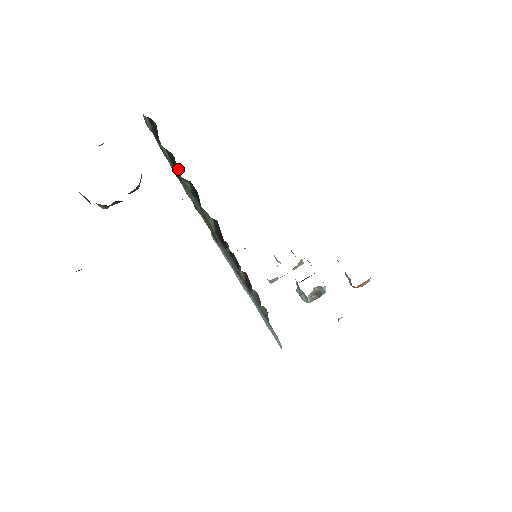
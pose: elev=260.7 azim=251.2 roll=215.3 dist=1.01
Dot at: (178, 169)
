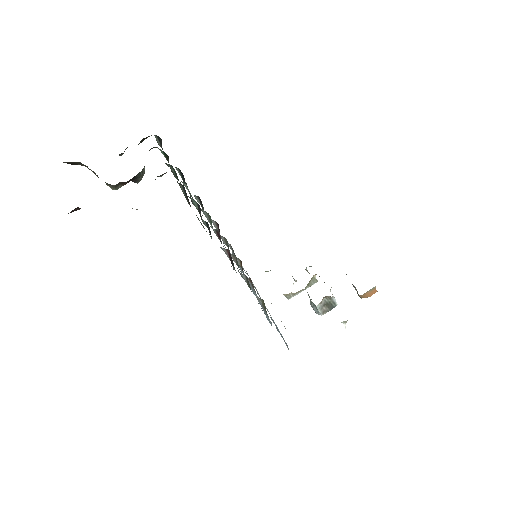
Dot at: (184, 178)
